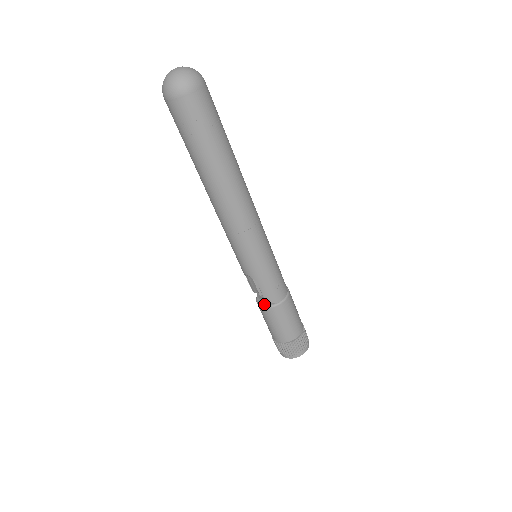
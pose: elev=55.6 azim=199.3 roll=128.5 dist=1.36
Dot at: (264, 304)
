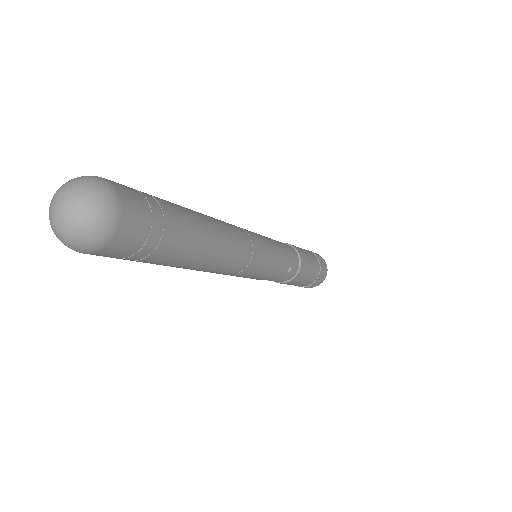
Dot at: occluded
